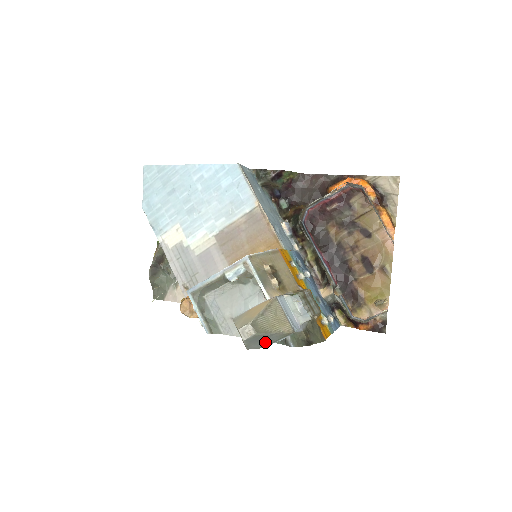
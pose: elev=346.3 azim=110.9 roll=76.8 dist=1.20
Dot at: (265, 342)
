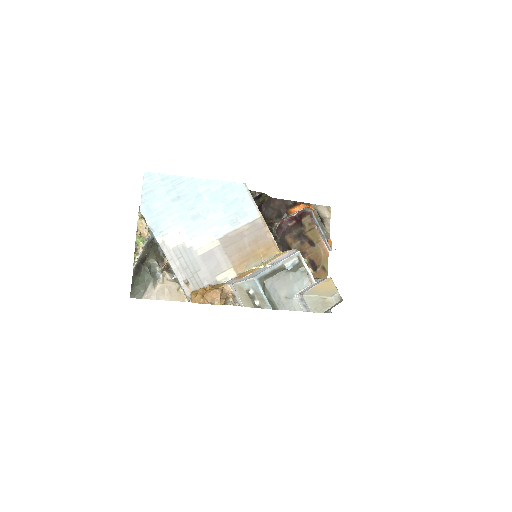
Dot at: occluded
